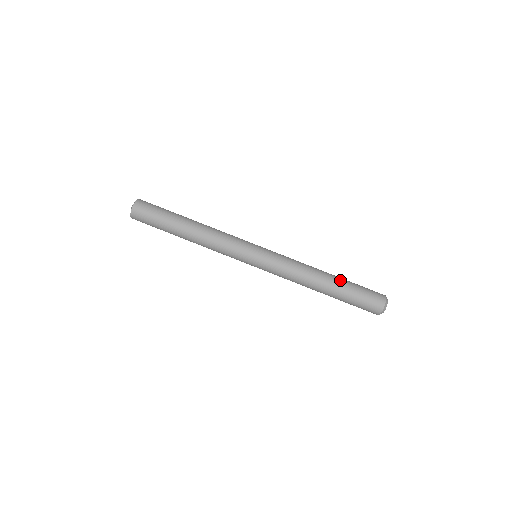
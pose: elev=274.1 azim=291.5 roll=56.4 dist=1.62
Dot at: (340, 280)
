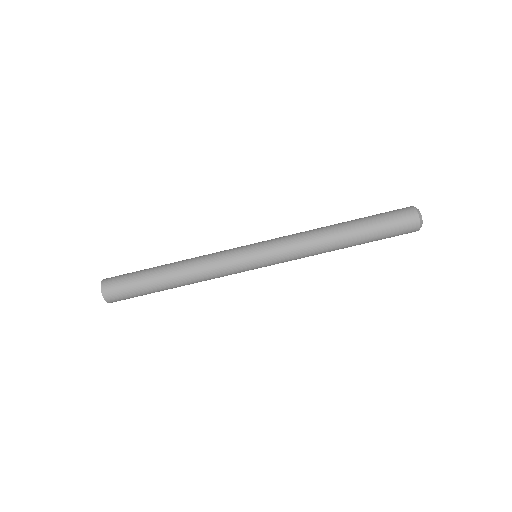
Dot at: (358, 229)
